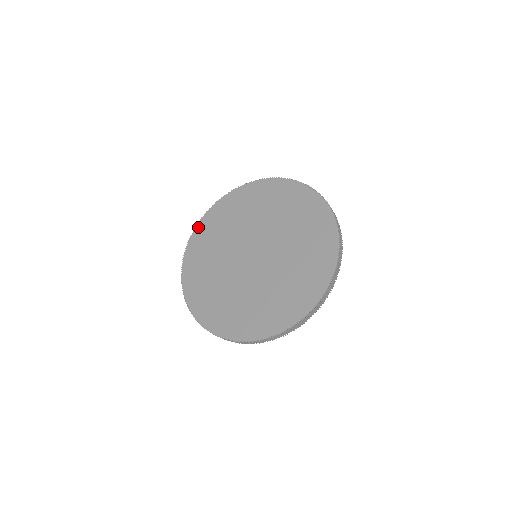
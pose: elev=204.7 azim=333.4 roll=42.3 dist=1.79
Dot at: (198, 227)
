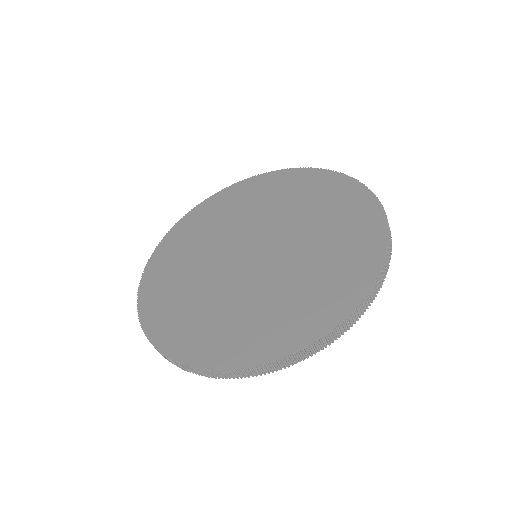
Dot at: (143, 312)
